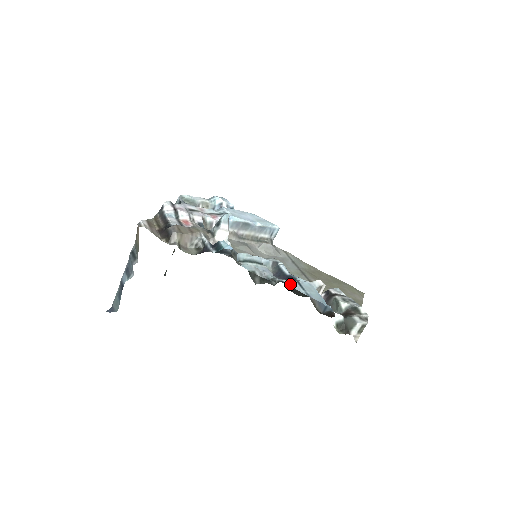
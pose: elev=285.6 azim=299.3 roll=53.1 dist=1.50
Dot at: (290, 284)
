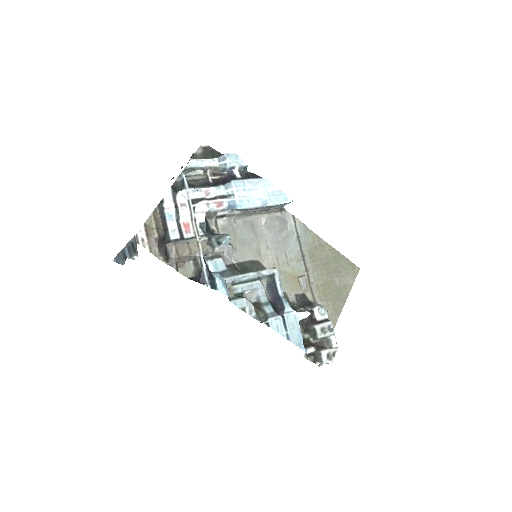
Dot at: (274, 327)
